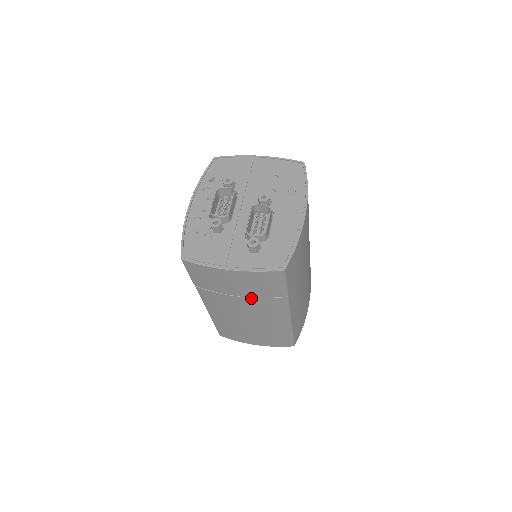
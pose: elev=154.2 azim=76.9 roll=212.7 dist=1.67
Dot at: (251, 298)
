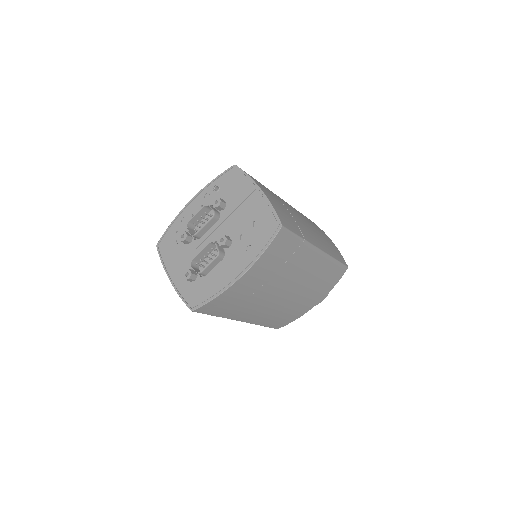
Dot at: occluded
